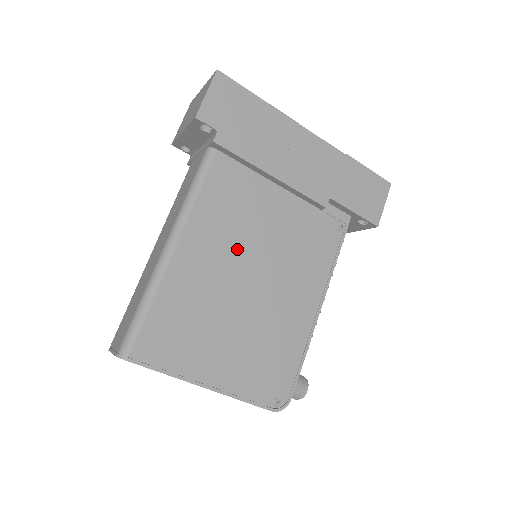
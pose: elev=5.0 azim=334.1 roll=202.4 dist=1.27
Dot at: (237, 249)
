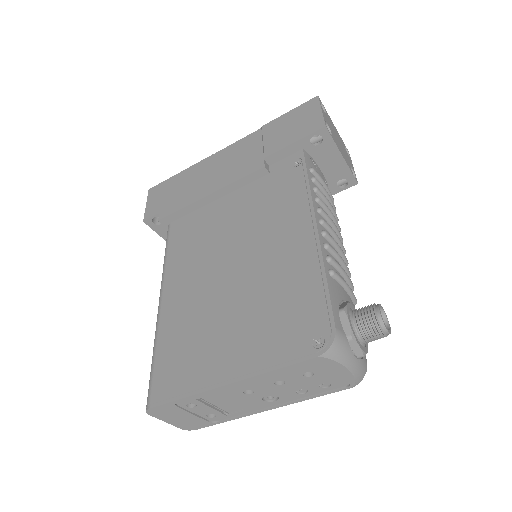
Dot at: (209, 260)
